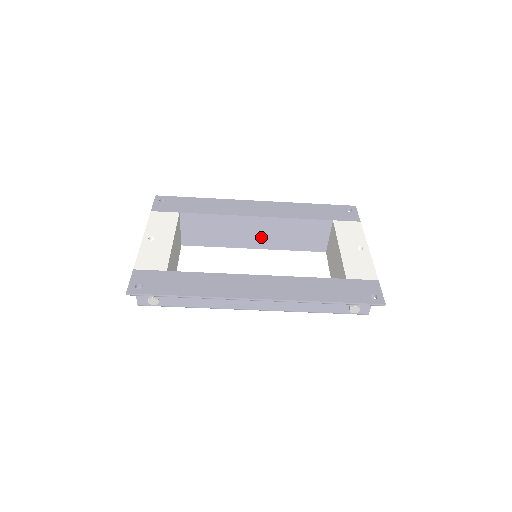
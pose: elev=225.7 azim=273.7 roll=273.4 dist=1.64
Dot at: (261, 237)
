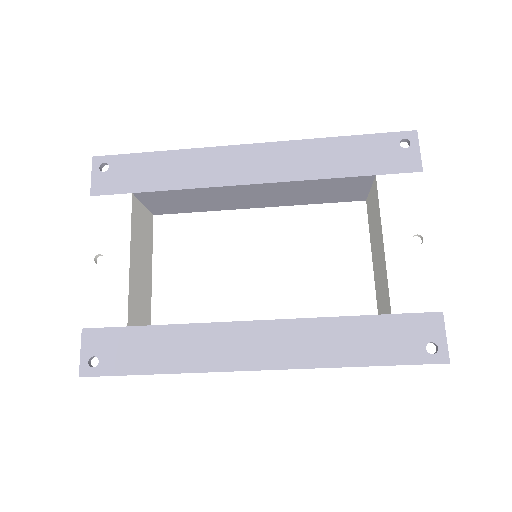
Dot at: (264, 199)
